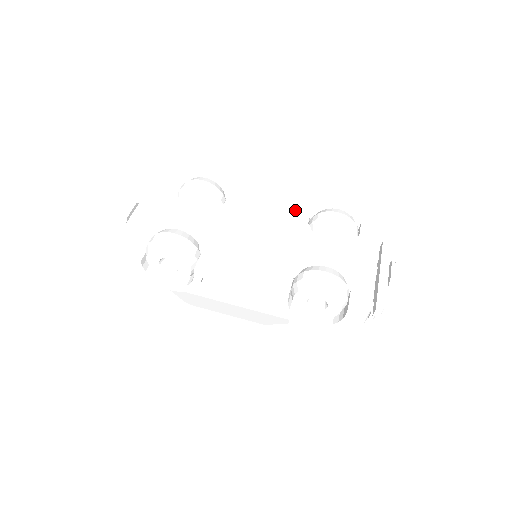
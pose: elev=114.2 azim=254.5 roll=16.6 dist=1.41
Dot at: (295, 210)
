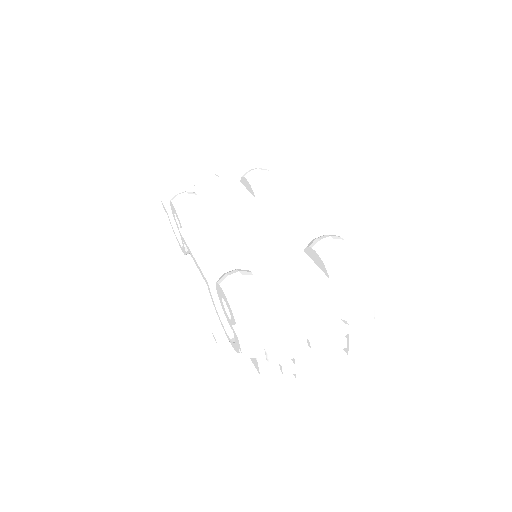
Dot at: (316, 228)
